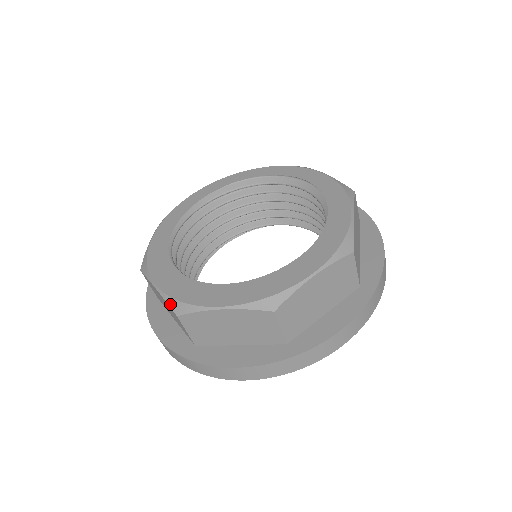
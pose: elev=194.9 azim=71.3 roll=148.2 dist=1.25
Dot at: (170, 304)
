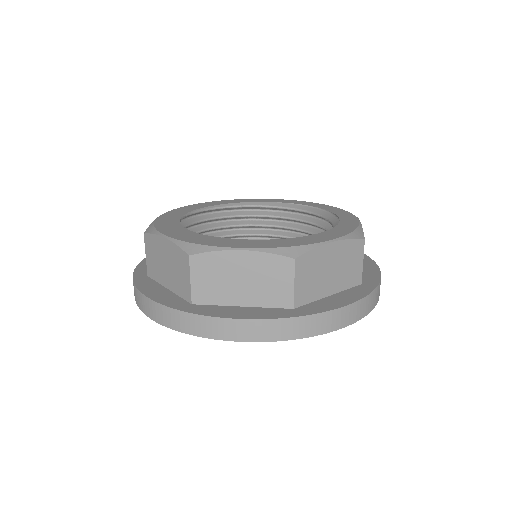
Dot at: (149, 226)
